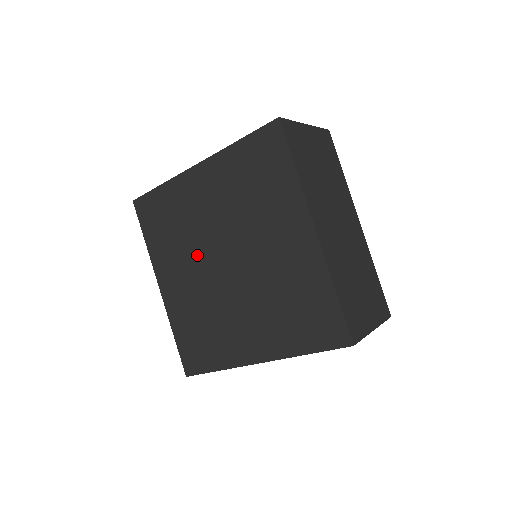
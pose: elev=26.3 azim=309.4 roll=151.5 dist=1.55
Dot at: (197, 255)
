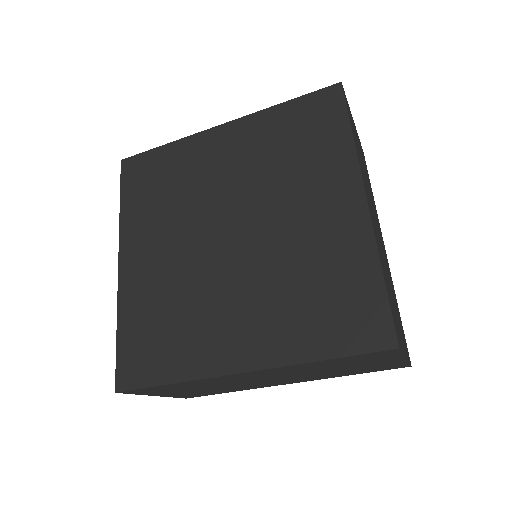
Dot at: (190, 224)
